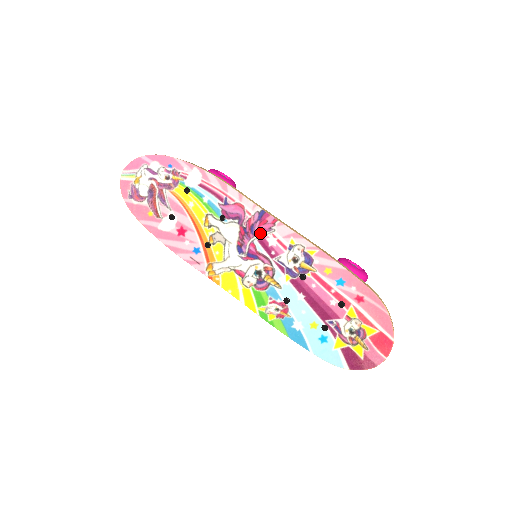
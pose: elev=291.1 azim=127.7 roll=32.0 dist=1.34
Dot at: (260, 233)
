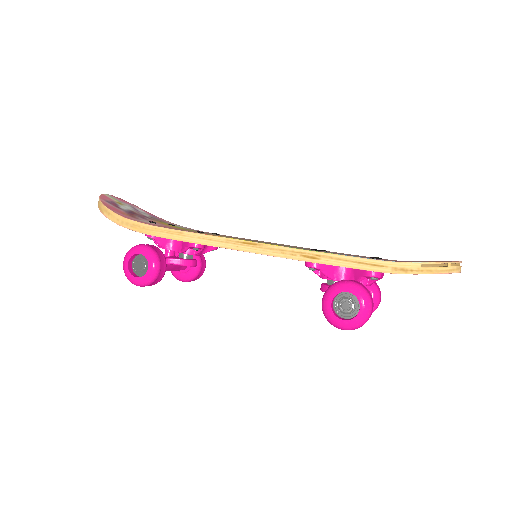
Dot at: (261, 241)
